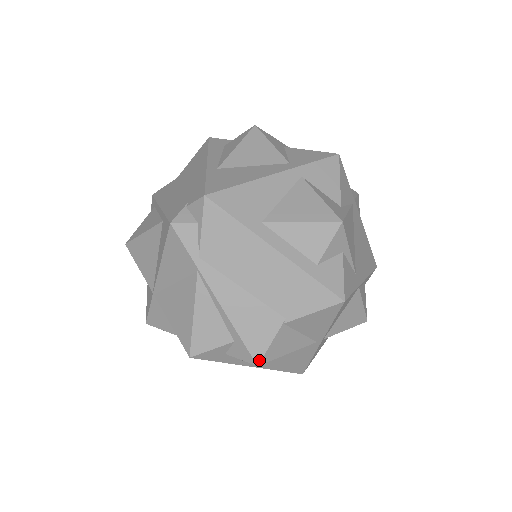
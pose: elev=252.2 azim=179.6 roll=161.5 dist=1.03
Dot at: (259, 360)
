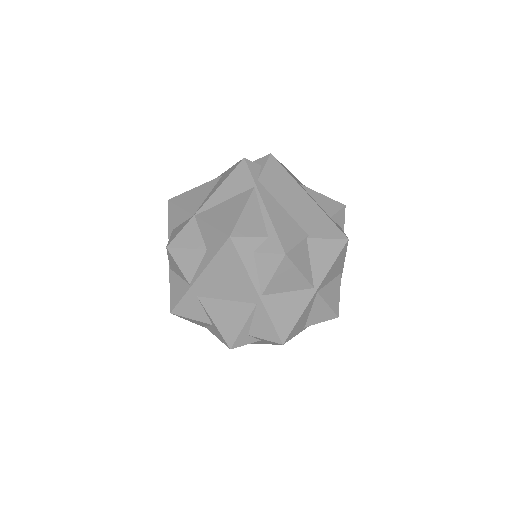
Dot at: (287, 251)
